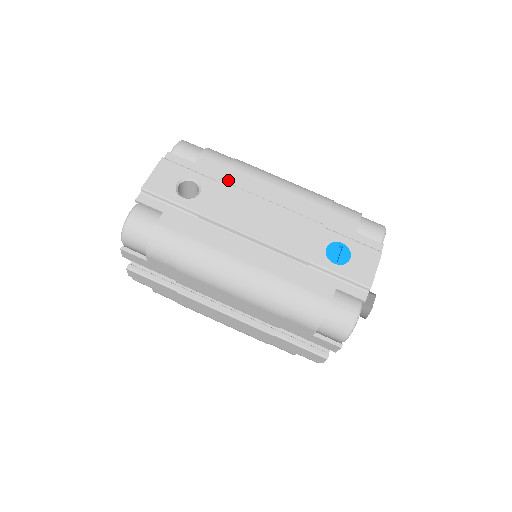
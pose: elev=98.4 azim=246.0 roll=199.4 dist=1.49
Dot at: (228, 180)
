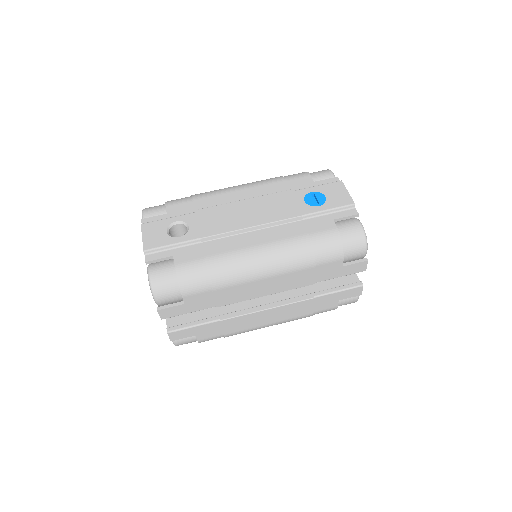
Dot at: (200, 208)
